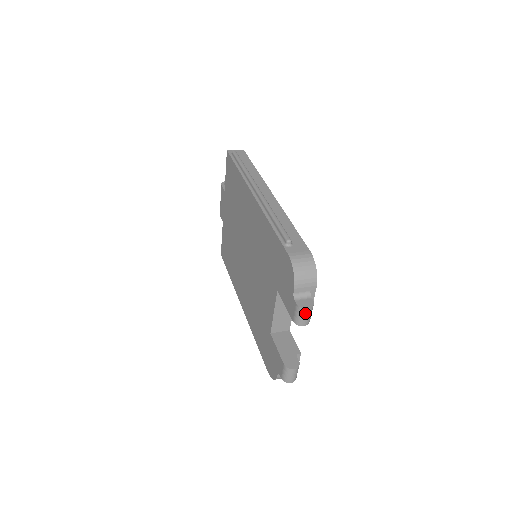
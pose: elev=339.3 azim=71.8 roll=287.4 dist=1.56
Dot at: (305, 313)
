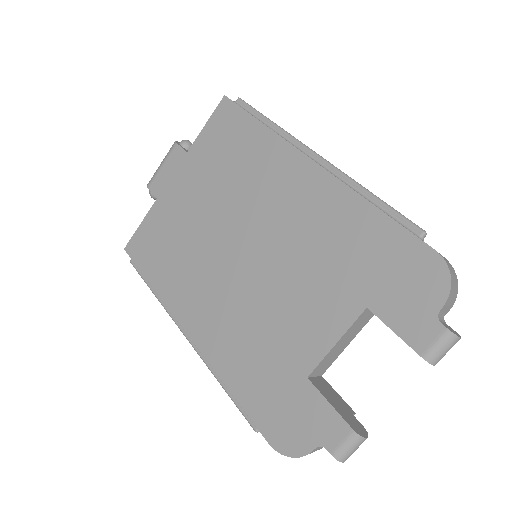
Dot at: (453, 345)
